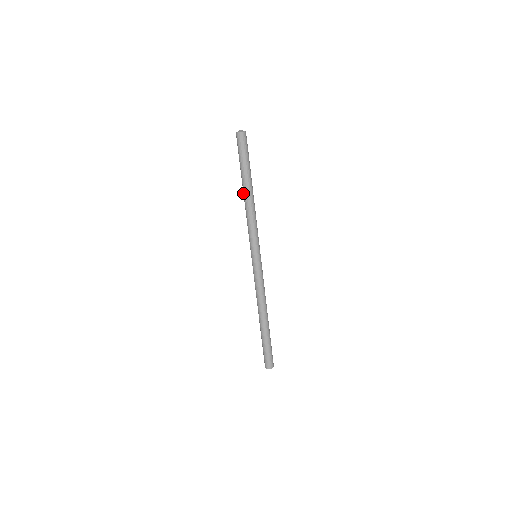
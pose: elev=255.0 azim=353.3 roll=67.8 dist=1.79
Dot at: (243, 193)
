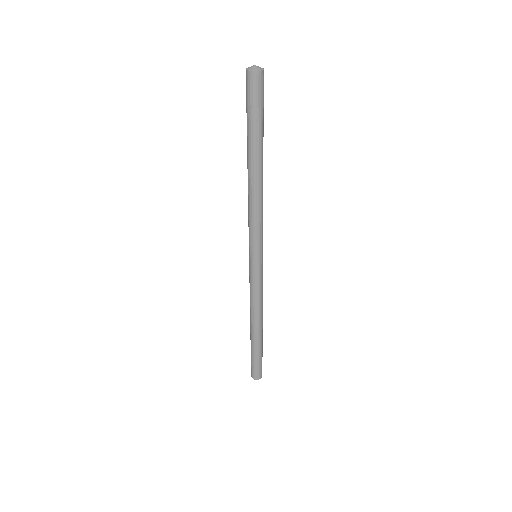
Dot at: occluded
